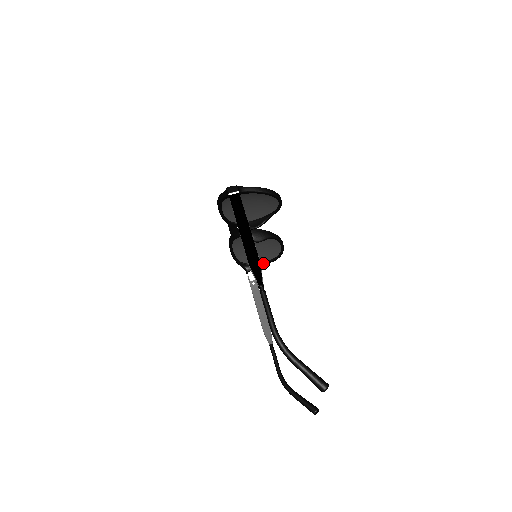
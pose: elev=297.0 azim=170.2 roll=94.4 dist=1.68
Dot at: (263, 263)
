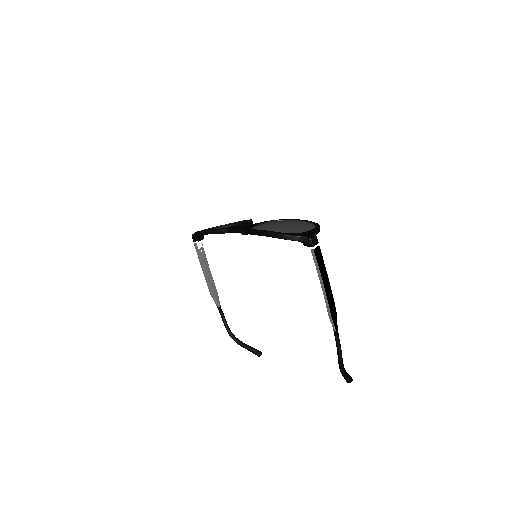
Dot at: occluded
